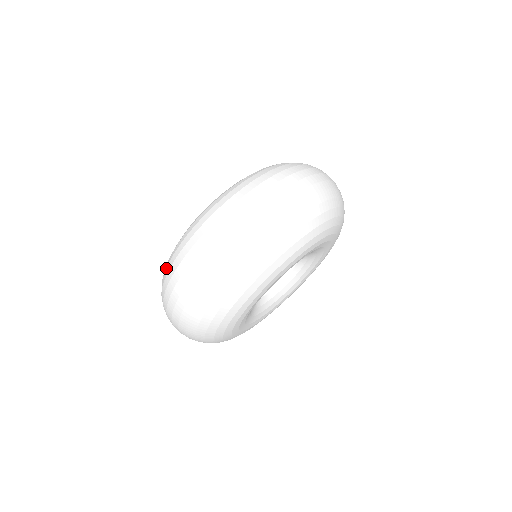
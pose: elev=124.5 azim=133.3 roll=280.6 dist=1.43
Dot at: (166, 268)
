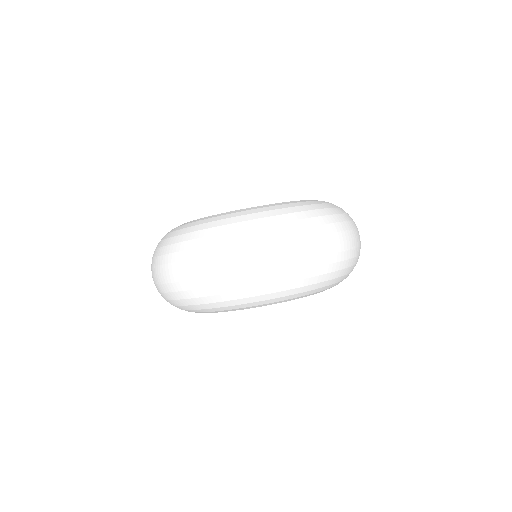
Dot at: (165, 239)
